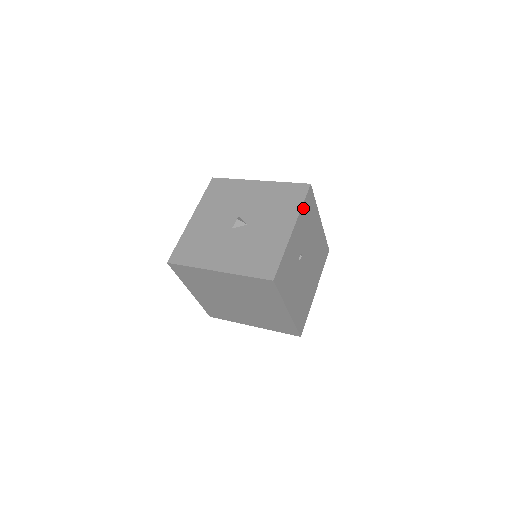
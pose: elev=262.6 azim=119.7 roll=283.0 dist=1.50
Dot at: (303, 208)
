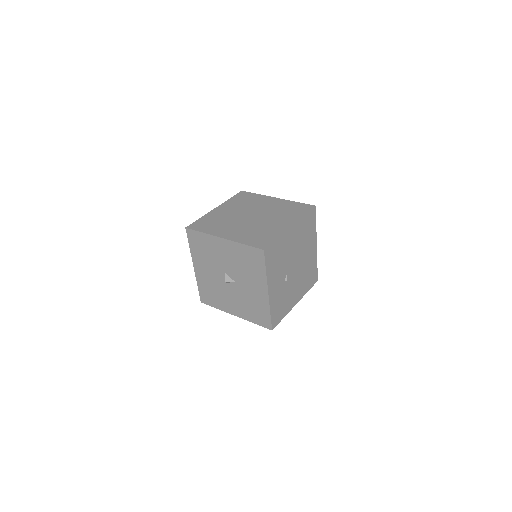
Dot at: (268, 270)
